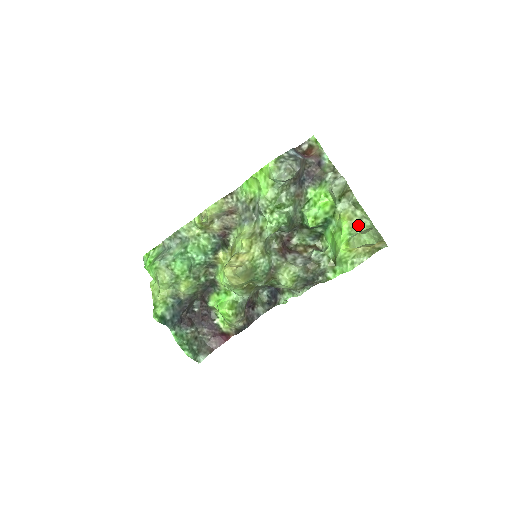
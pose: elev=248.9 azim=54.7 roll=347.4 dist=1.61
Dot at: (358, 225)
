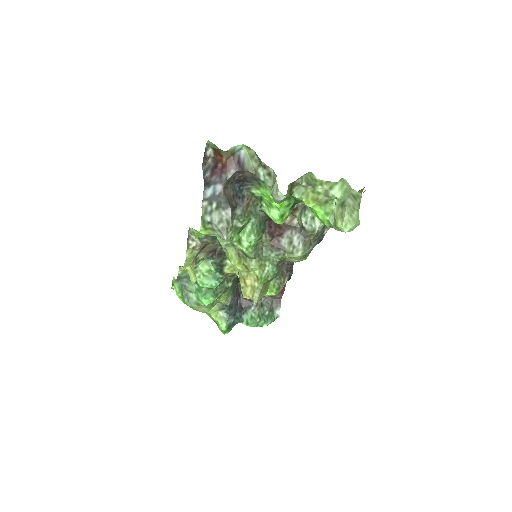
Dot at: (328, 199)
